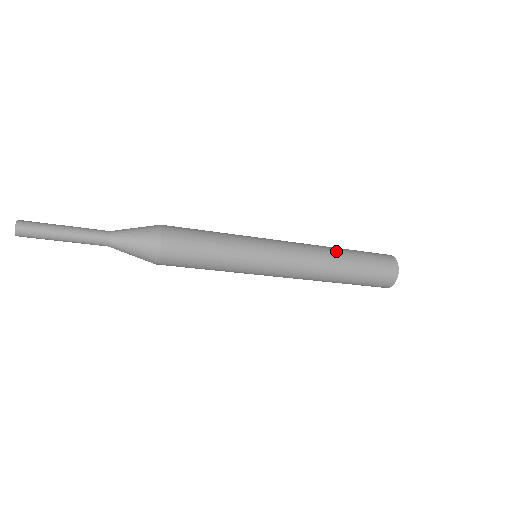
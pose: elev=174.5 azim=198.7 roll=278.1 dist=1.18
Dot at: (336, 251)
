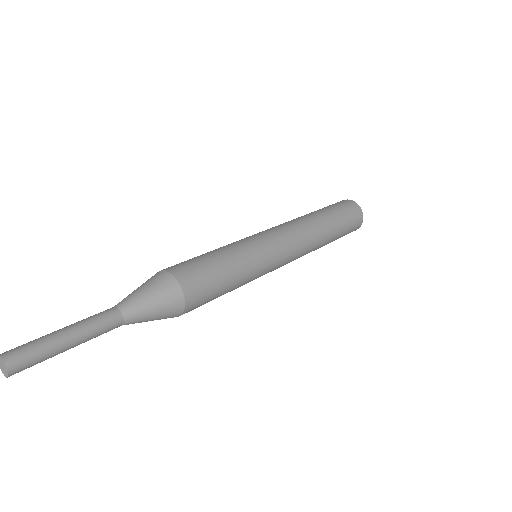
Dot at: (304, 215)
